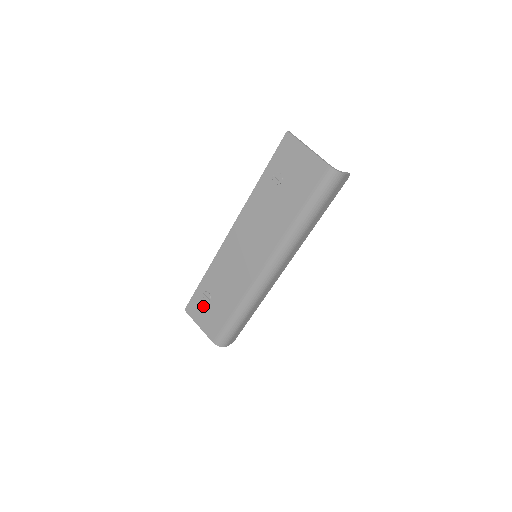
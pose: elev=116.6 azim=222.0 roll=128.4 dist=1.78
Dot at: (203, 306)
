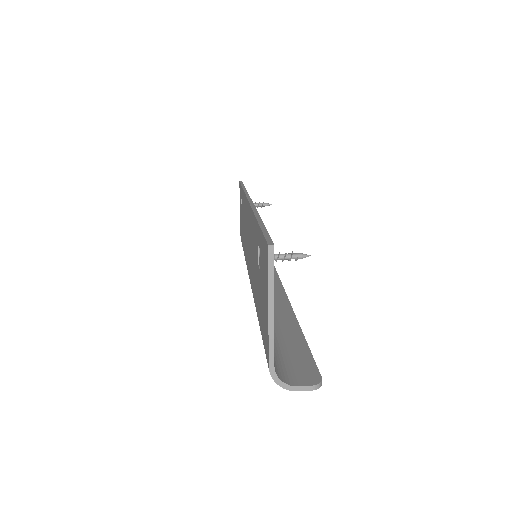
Dot at: occluded
